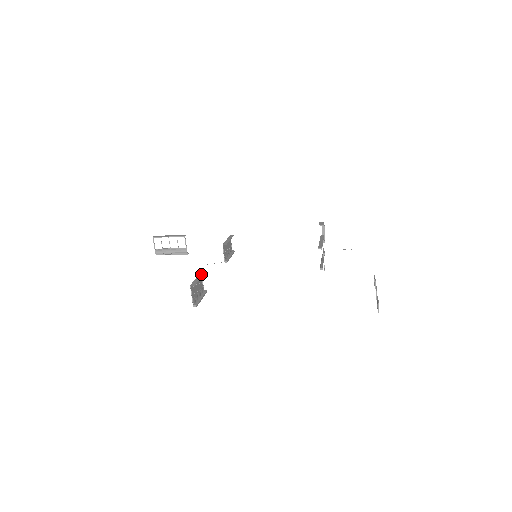
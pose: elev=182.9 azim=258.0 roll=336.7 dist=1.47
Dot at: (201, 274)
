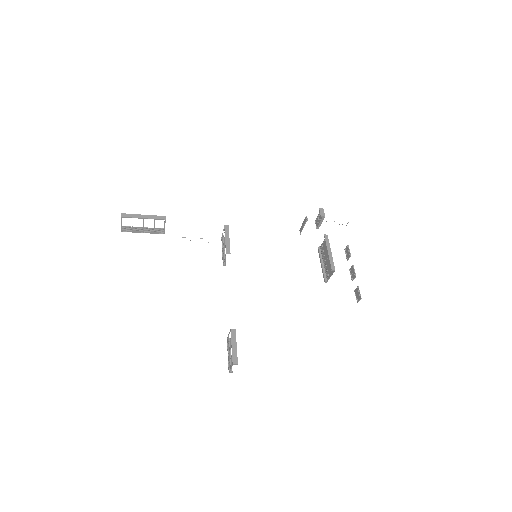
Dot at: (234, 336)
